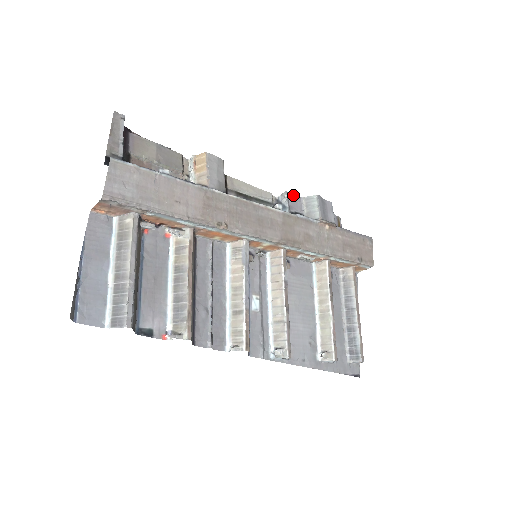
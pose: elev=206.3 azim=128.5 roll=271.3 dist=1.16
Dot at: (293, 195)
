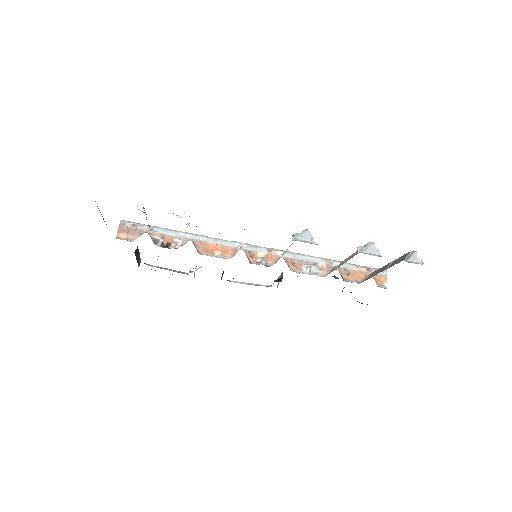
Dot at: occluded
